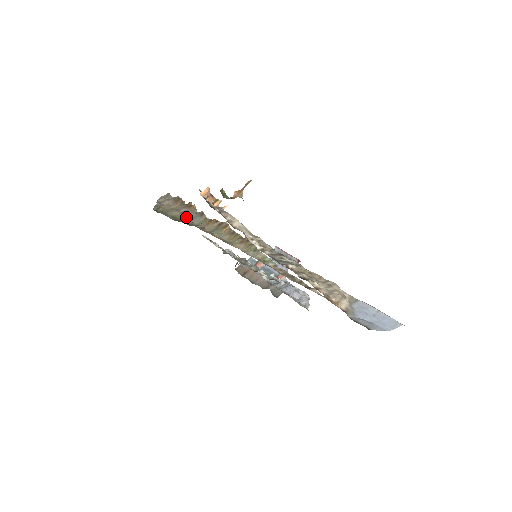
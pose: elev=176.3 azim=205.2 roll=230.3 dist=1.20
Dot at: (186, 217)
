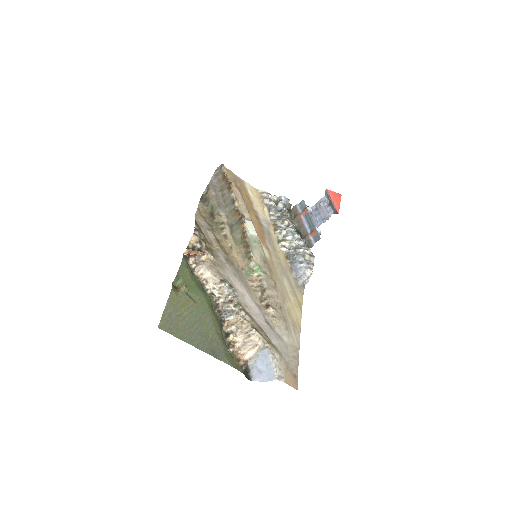
Dot at: (224, 202)
